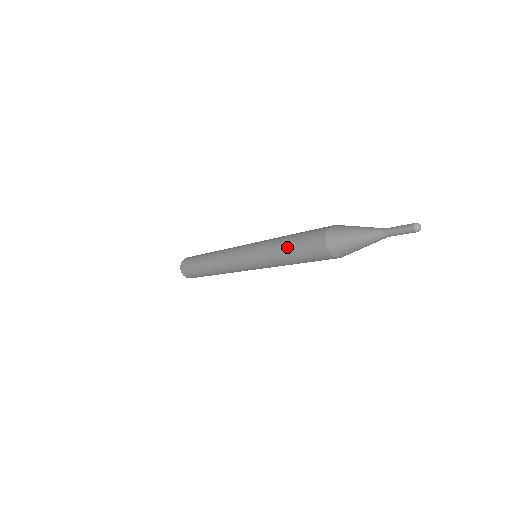
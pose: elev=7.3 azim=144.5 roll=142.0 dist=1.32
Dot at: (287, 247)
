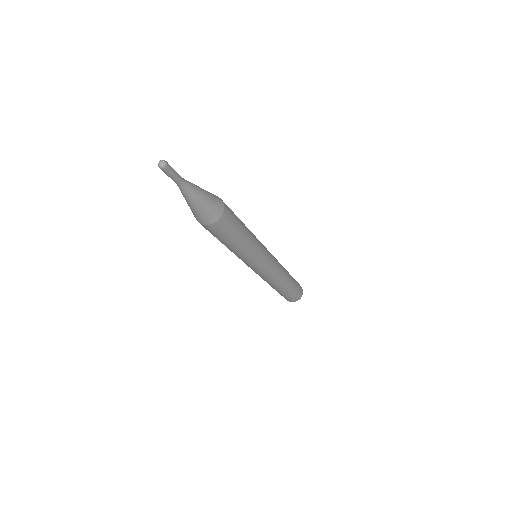
Dot at: occluded
